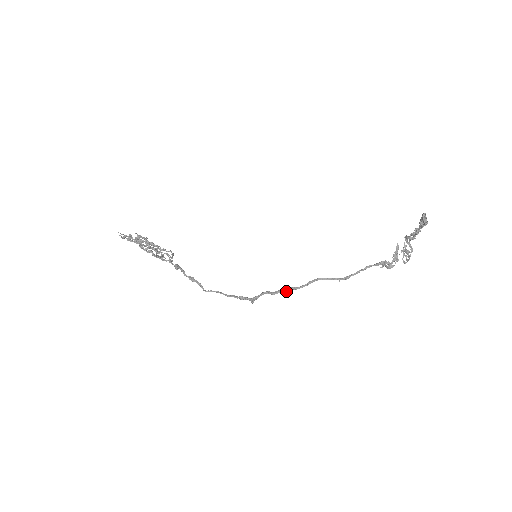
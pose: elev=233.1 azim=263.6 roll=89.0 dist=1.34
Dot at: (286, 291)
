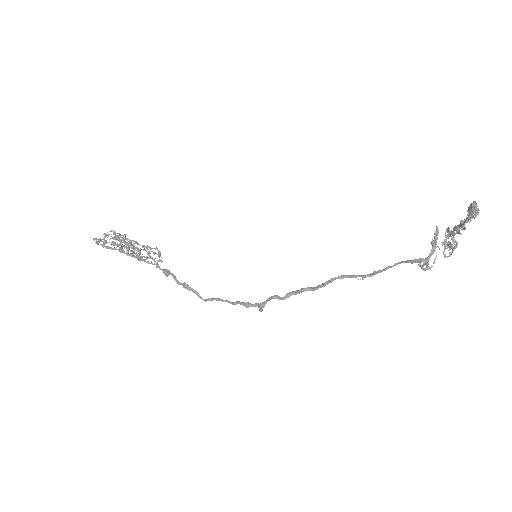
Dot at: (299, 293)
